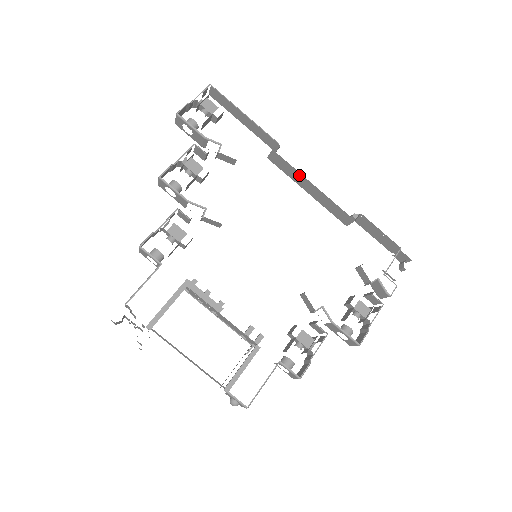
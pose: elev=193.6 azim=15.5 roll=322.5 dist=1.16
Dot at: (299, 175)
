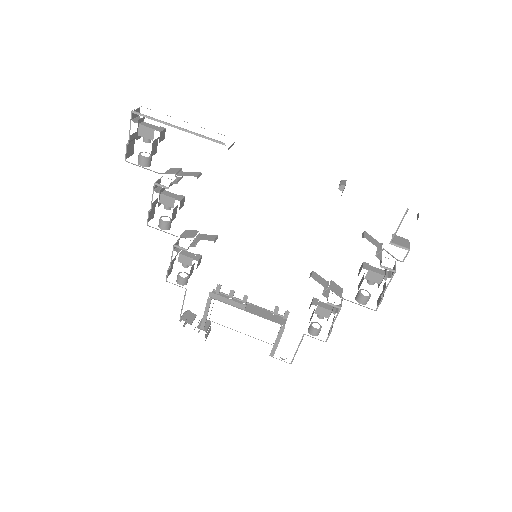
Dot at: occluded
